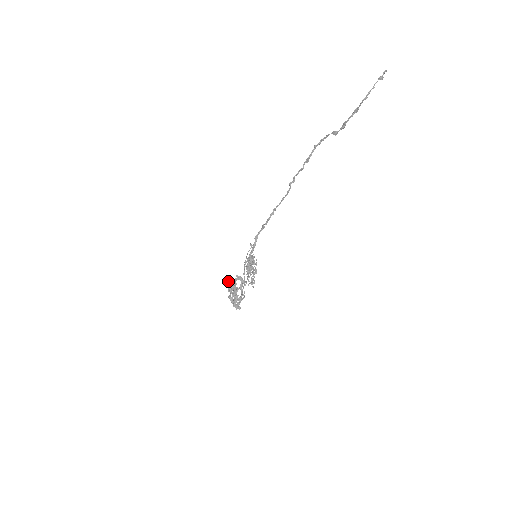
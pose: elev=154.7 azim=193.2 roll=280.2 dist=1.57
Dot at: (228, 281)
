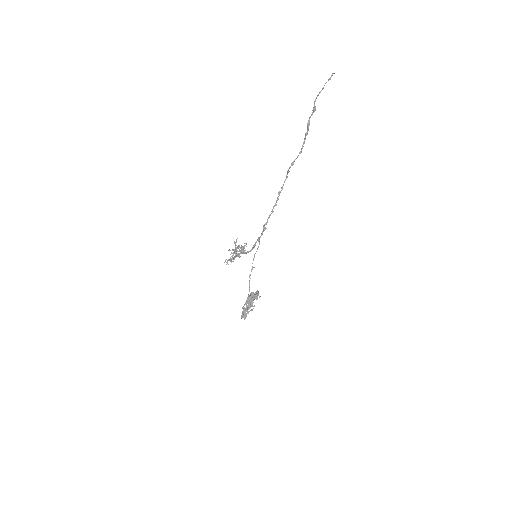
Dot at: (250, 294)
